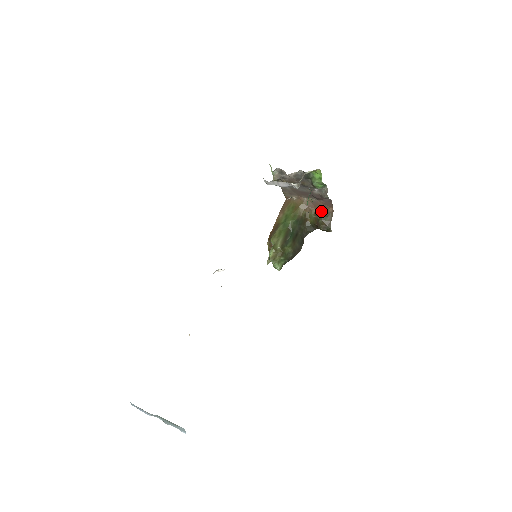
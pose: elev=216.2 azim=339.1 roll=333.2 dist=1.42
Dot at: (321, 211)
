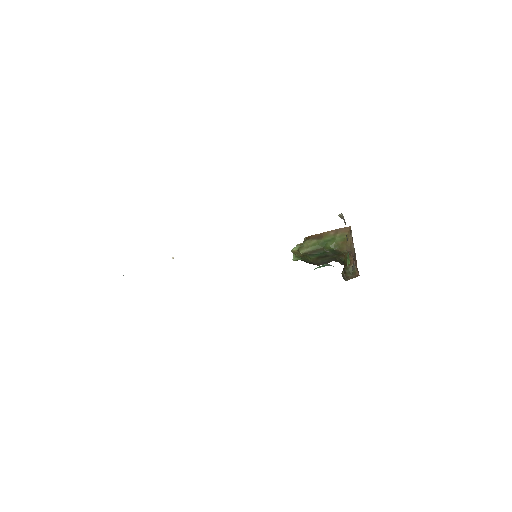
Dot at: occluded
